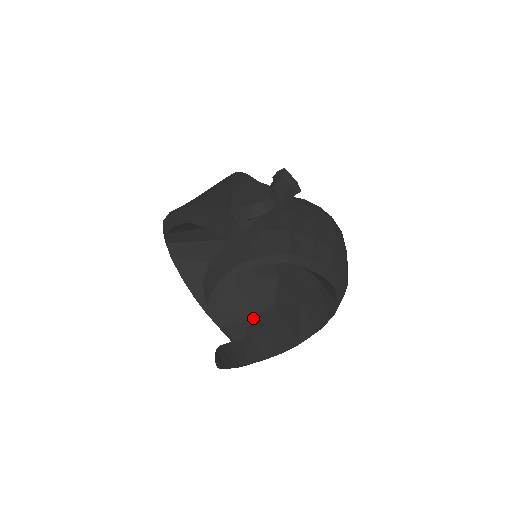
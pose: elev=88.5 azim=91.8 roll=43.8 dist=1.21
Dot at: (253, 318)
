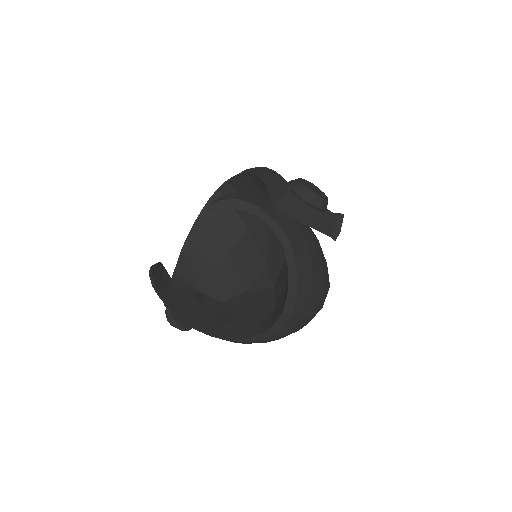
Dot at: (201, 292)
